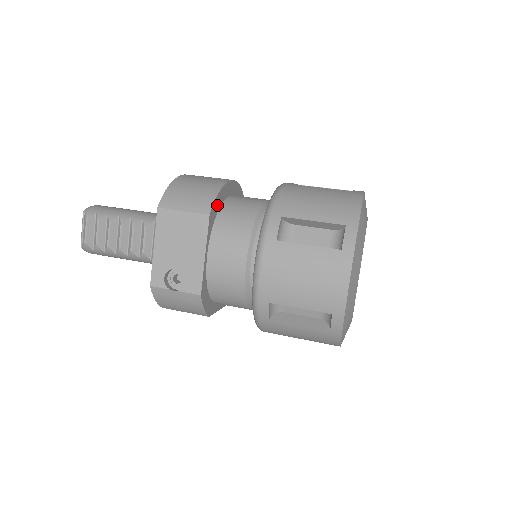
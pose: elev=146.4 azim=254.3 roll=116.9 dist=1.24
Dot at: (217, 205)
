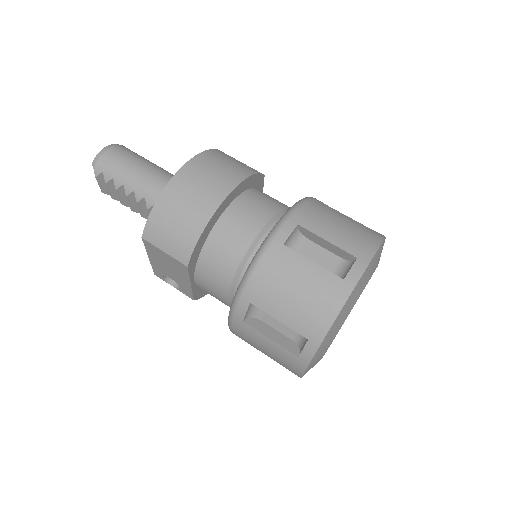
Dot at: (199, 246)
